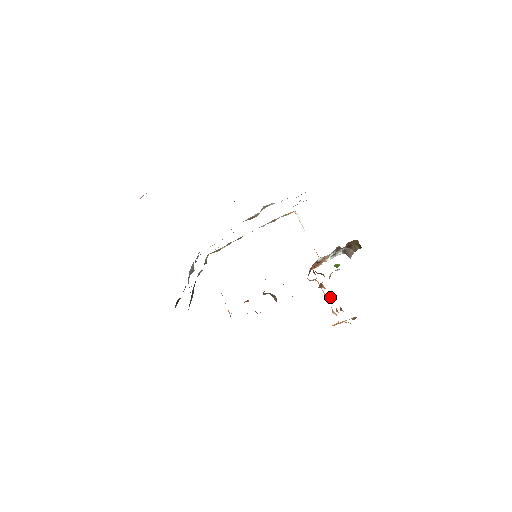
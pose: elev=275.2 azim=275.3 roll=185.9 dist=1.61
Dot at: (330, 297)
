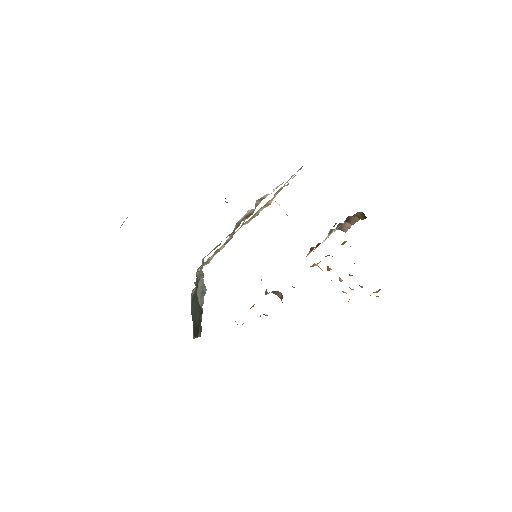
Dot at: (339, 277)
